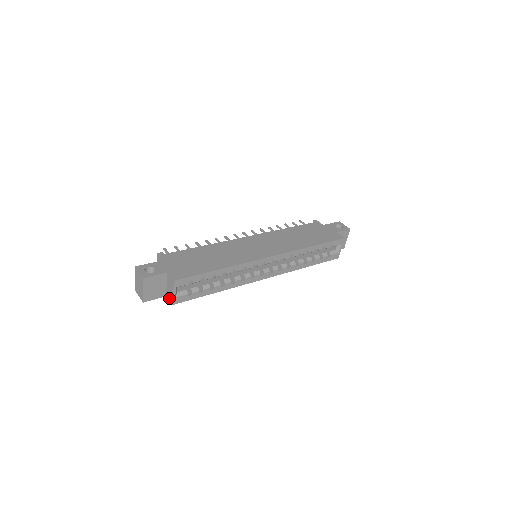
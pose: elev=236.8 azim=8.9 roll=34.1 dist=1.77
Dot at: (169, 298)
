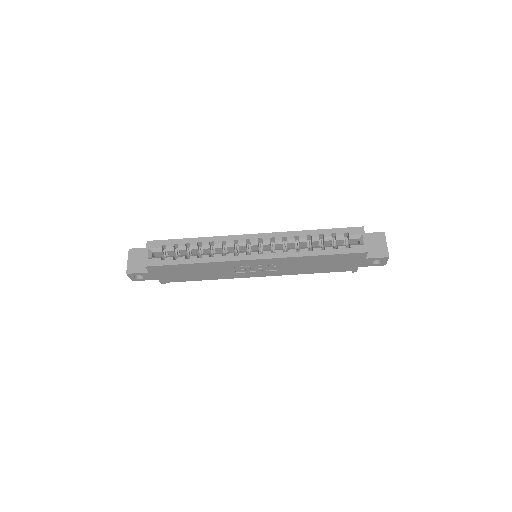
Dot at: occluded
